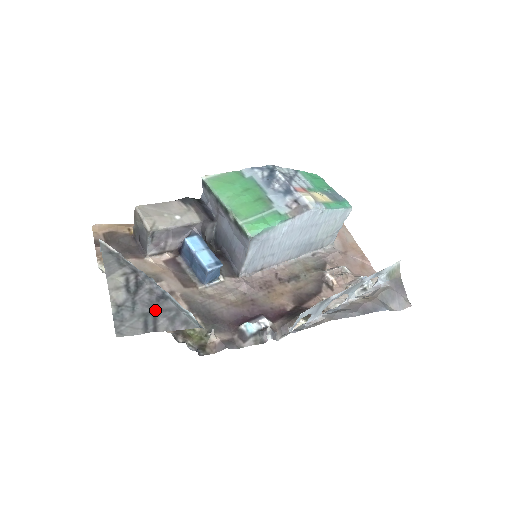
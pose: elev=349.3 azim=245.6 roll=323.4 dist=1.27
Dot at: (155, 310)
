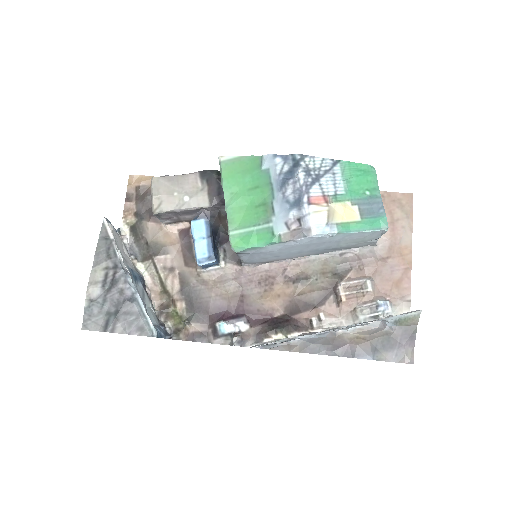
Dot at: (118, 312)
